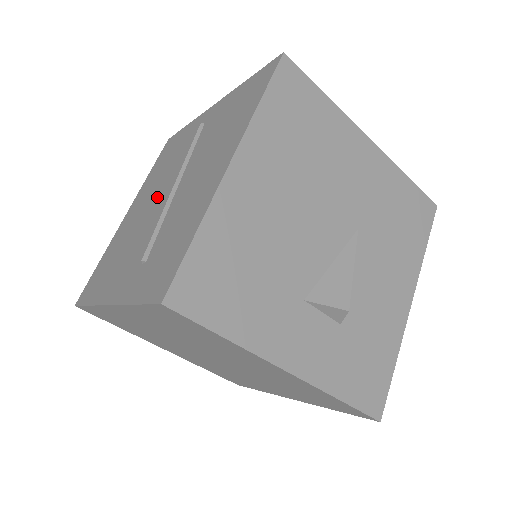
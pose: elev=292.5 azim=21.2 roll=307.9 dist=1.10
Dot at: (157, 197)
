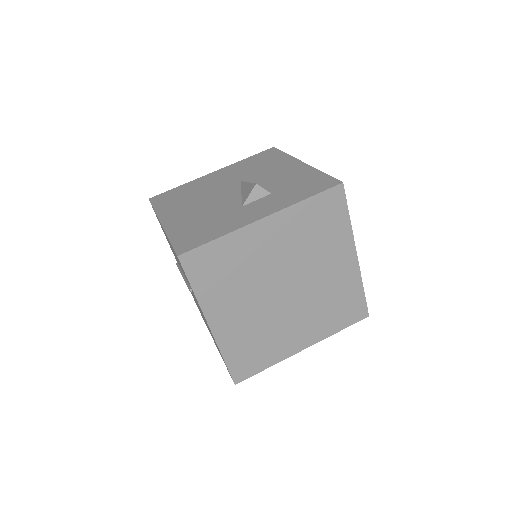
Dot at: occluded
